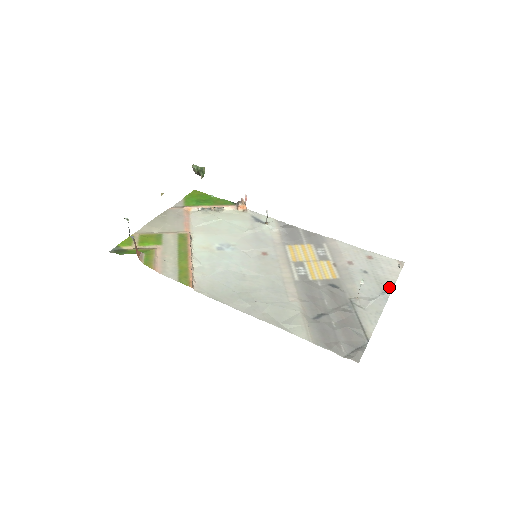
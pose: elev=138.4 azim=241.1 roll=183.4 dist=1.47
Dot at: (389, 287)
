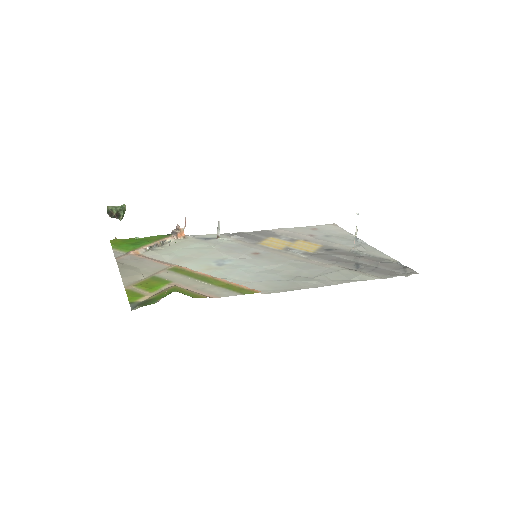
Dot at: (353, 237)
